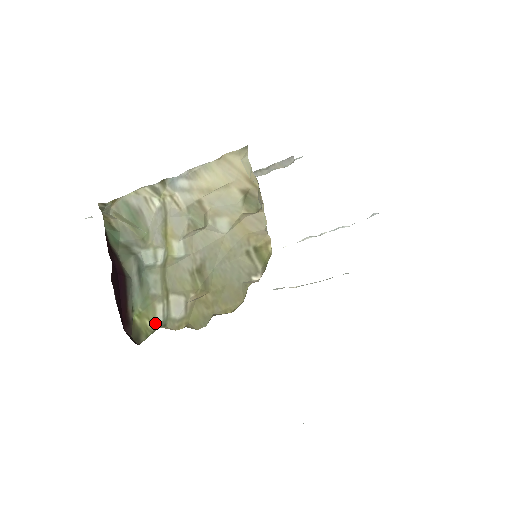
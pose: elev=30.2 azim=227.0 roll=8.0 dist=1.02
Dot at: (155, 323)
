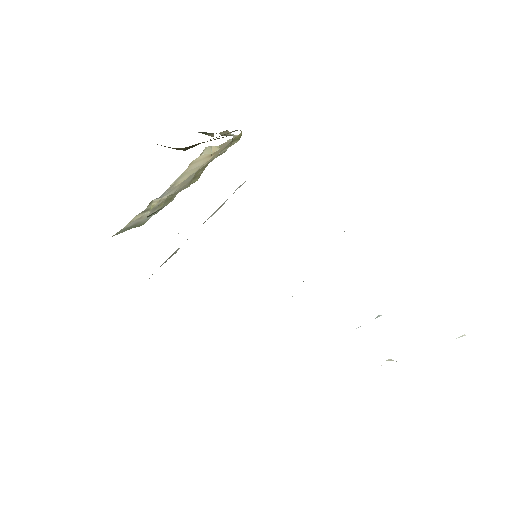
Dot at: occluded
